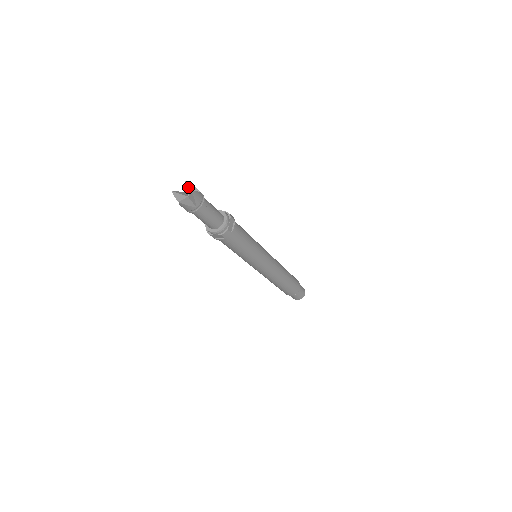
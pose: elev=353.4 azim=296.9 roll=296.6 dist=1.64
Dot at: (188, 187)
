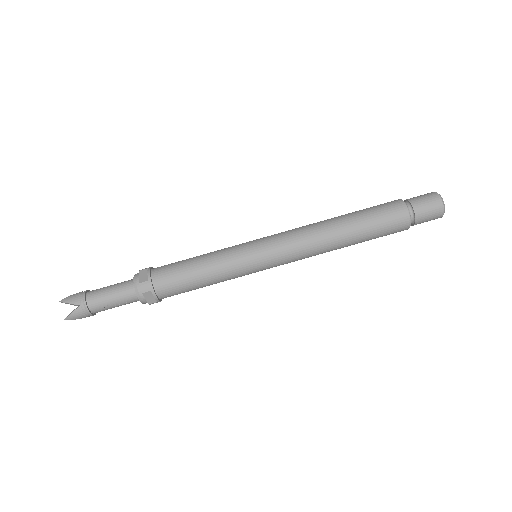
Dot at: (68, 303)
